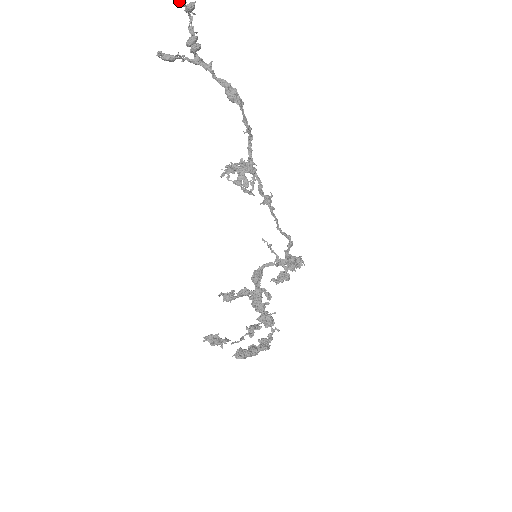
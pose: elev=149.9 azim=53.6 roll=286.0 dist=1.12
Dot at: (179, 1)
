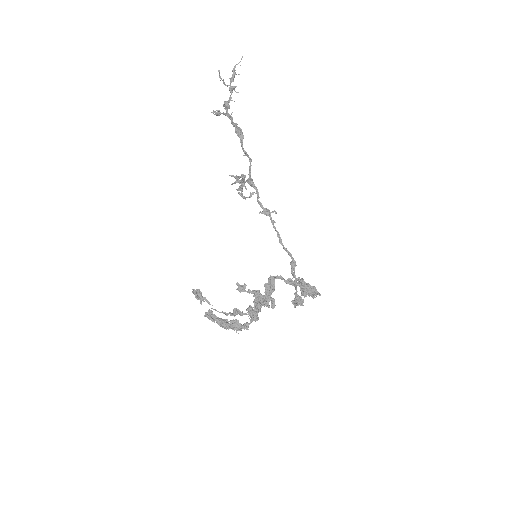
Dot at: occluded
